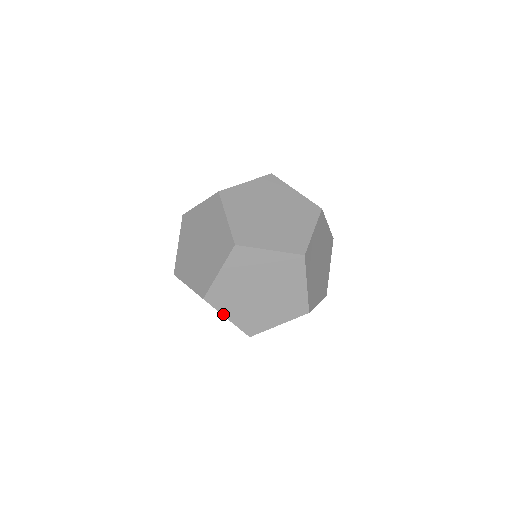
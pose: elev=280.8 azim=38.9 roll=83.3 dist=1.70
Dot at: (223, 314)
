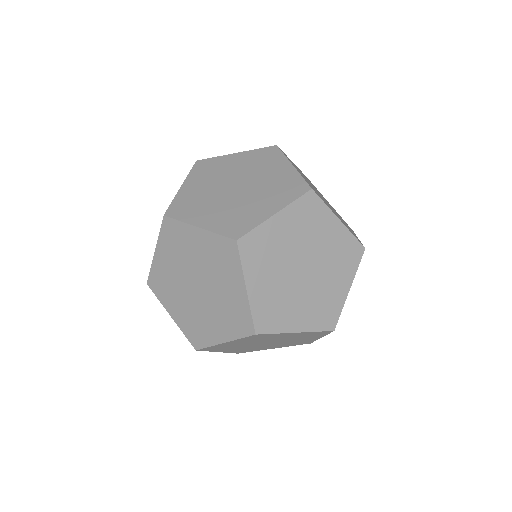
Dot at: occluded
